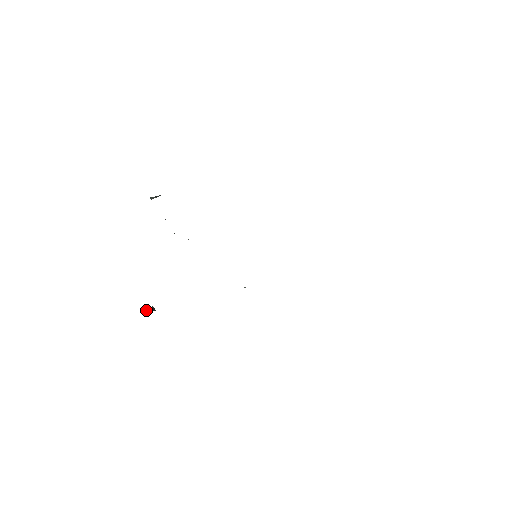
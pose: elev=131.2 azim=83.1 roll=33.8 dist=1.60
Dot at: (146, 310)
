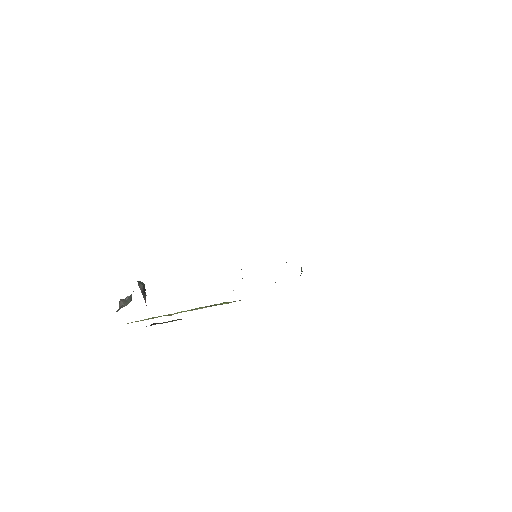
Dot at: occluded
